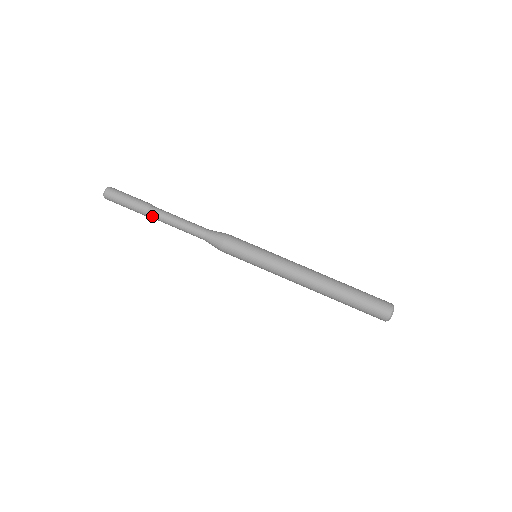
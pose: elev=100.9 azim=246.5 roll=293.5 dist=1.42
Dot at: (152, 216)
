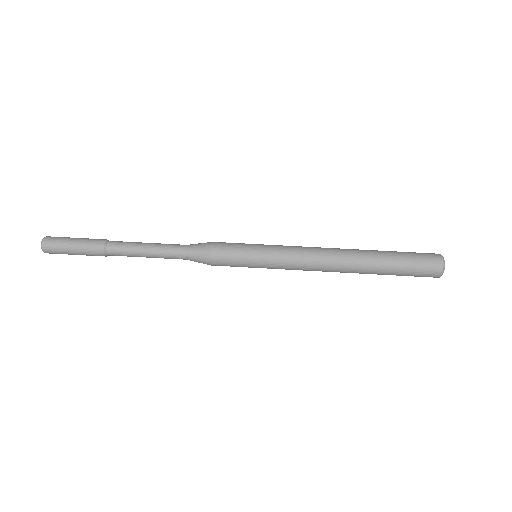
Dot at: (111, 251)
